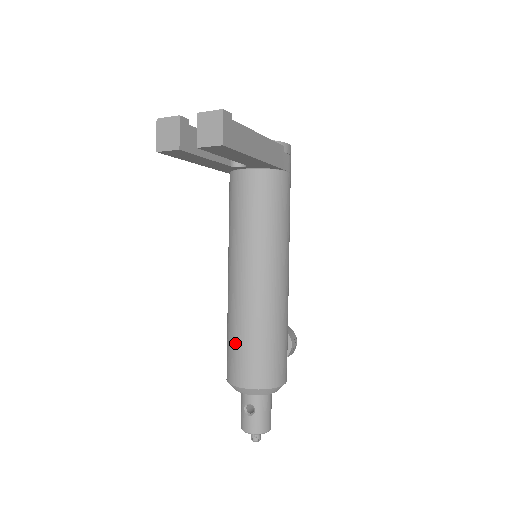
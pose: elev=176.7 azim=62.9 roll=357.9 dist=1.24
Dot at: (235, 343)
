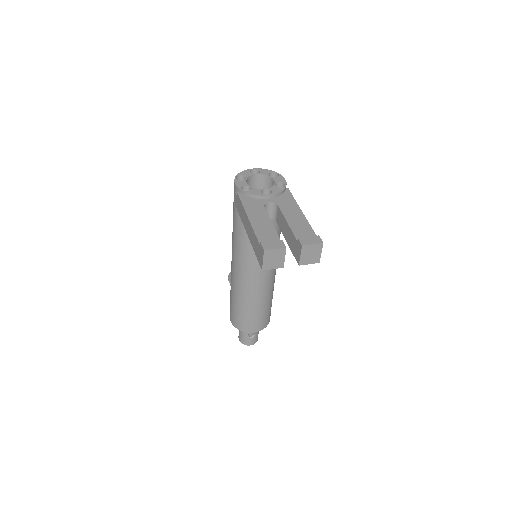
Dot at: (250, 313)
